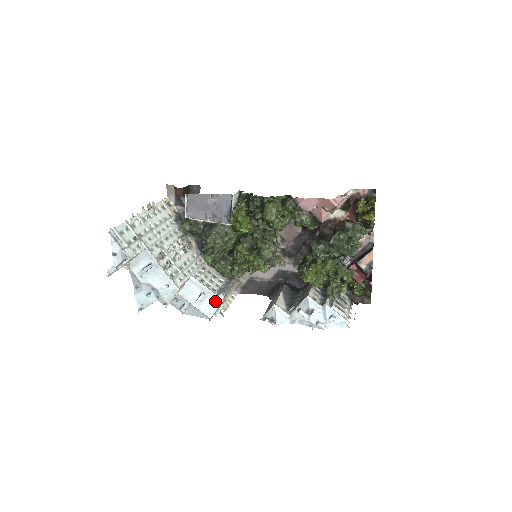
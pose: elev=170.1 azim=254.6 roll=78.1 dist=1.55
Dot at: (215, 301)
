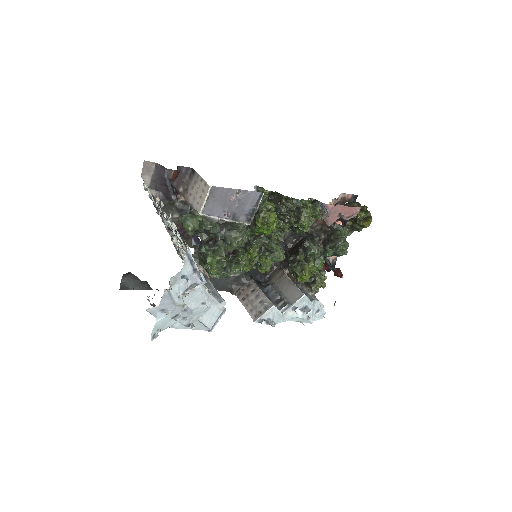
Dot at: (217, 309)
